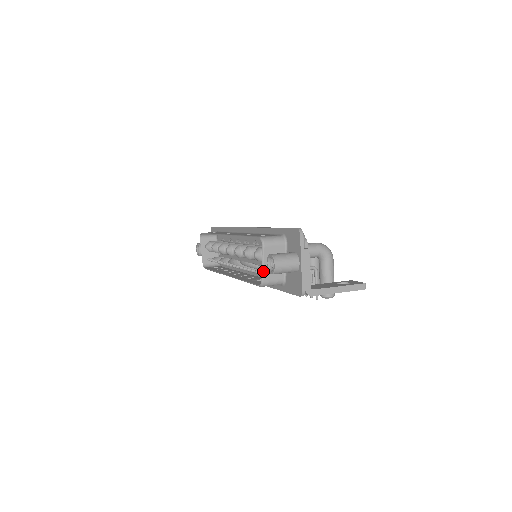
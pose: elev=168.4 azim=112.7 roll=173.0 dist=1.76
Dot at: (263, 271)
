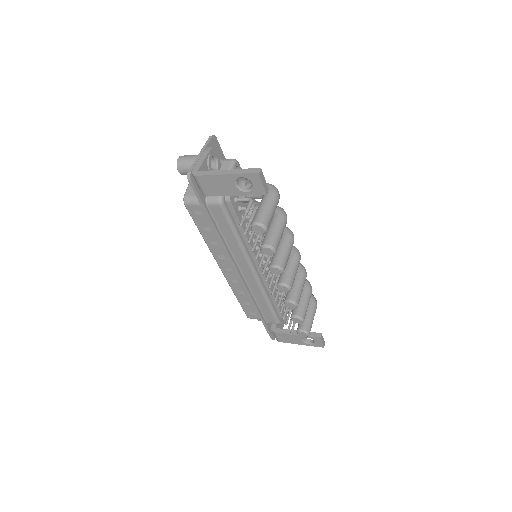
Dot at: (188, 187)
